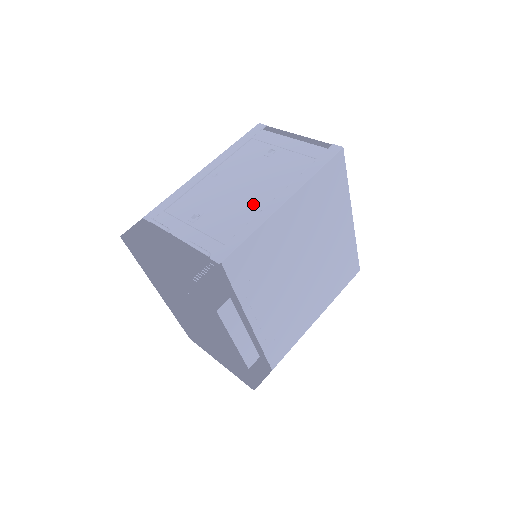
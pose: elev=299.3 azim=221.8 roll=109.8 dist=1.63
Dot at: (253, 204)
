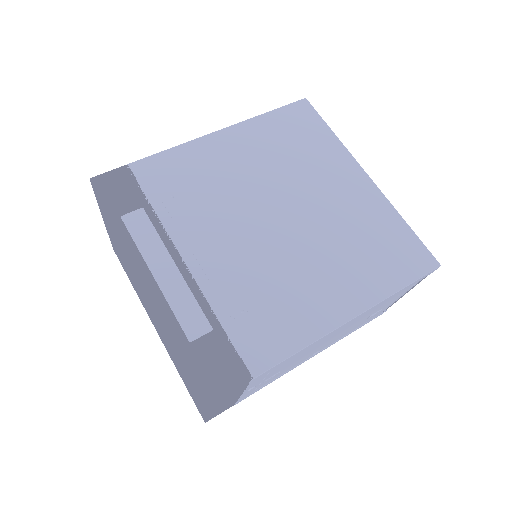
Dot at: occluded
